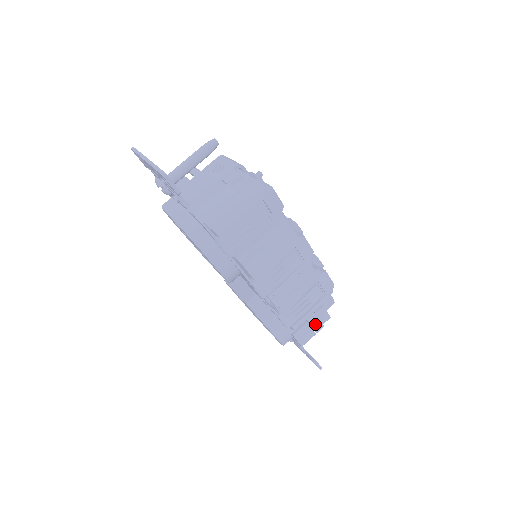
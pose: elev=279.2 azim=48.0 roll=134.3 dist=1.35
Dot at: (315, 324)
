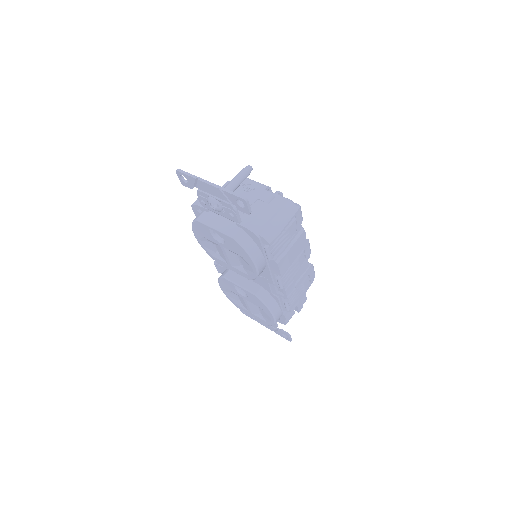
Dot at: (299, 306)
